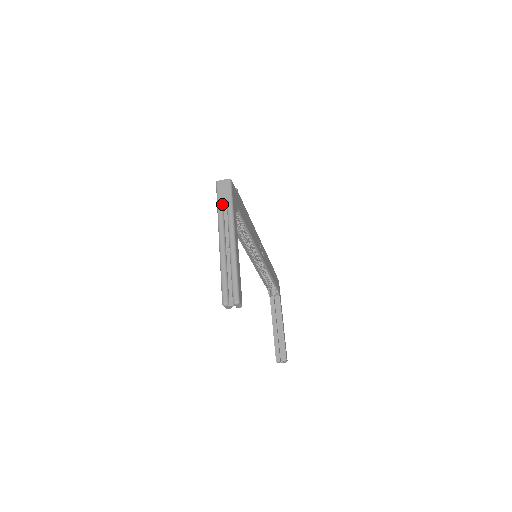
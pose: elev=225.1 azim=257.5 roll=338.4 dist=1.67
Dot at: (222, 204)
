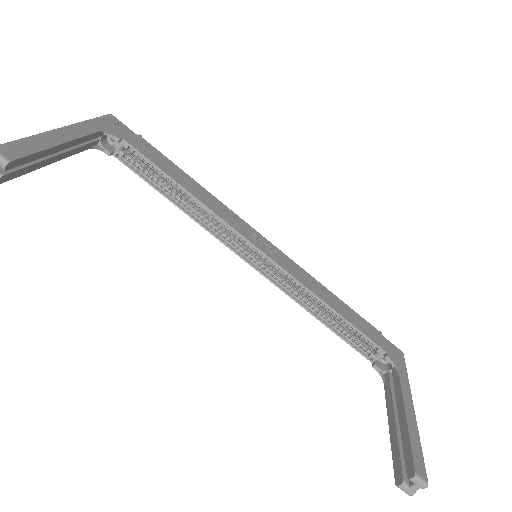
Dot at: occluded
